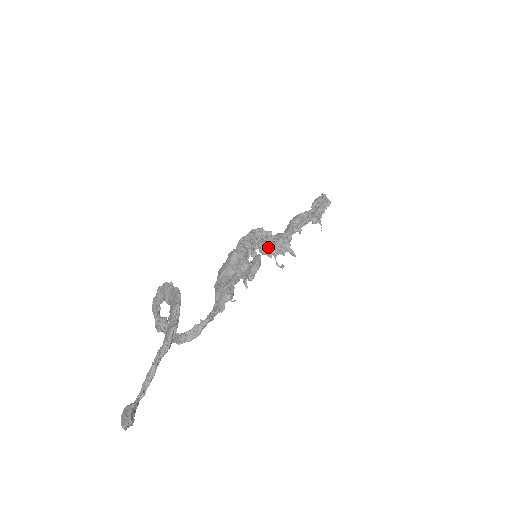
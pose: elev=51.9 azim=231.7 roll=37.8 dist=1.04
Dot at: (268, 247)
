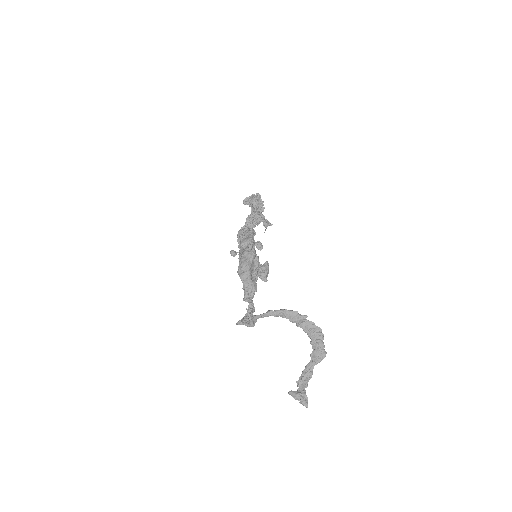
Dot at: occluded
